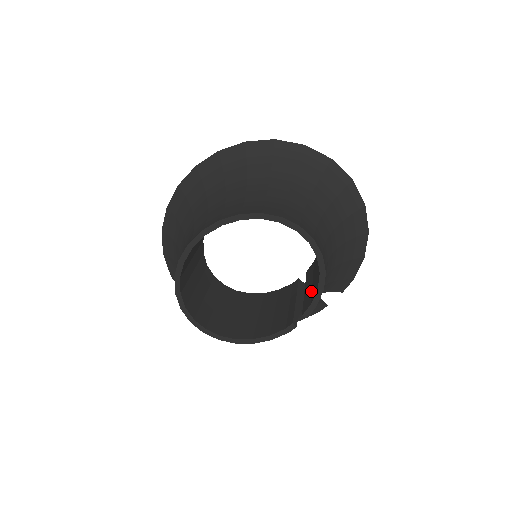
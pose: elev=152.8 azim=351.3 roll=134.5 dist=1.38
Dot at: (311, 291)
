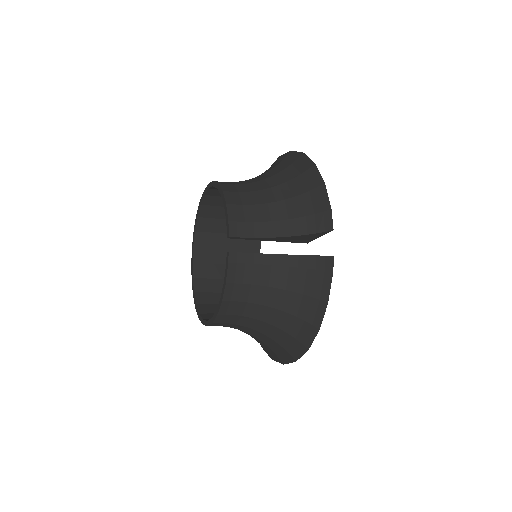
Dot at: occluded
